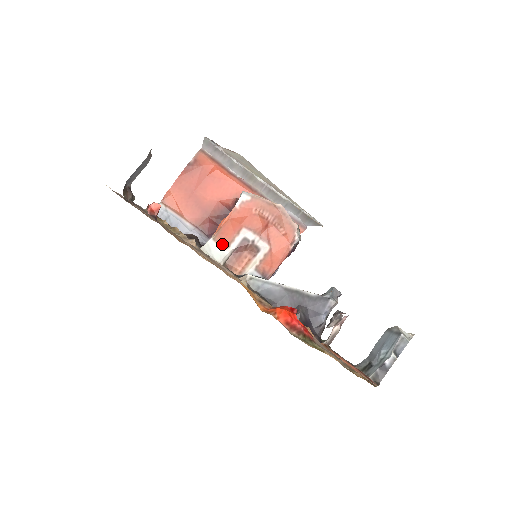
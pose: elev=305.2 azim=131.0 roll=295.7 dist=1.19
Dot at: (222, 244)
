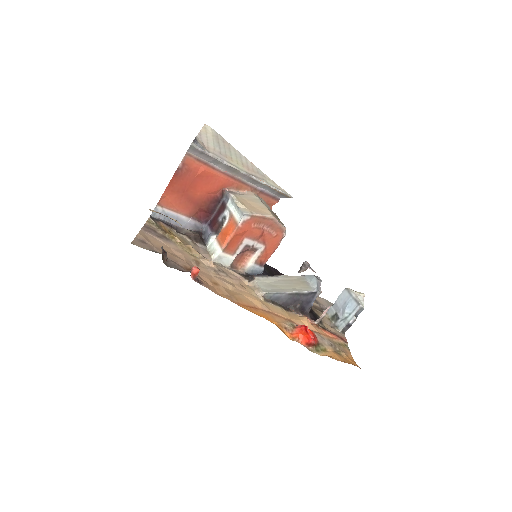
Dot at: (230, 253)
